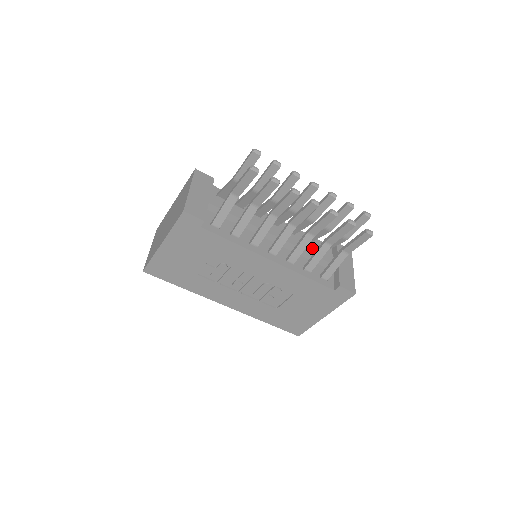
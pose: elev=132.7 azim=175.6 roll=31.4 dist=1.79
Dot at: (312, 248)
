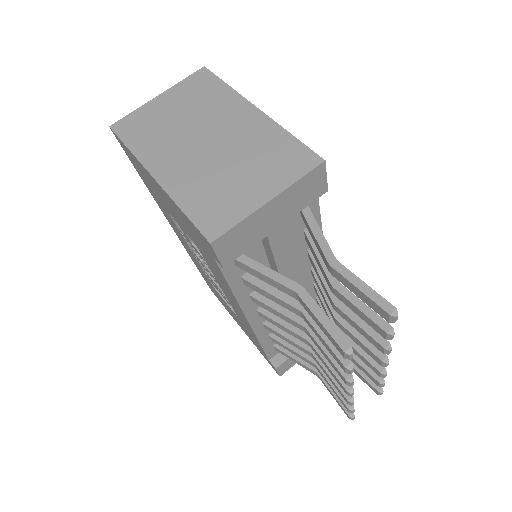
Dot at: occluded
